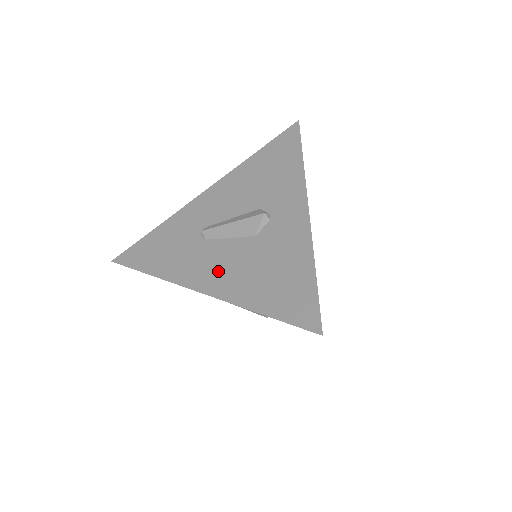
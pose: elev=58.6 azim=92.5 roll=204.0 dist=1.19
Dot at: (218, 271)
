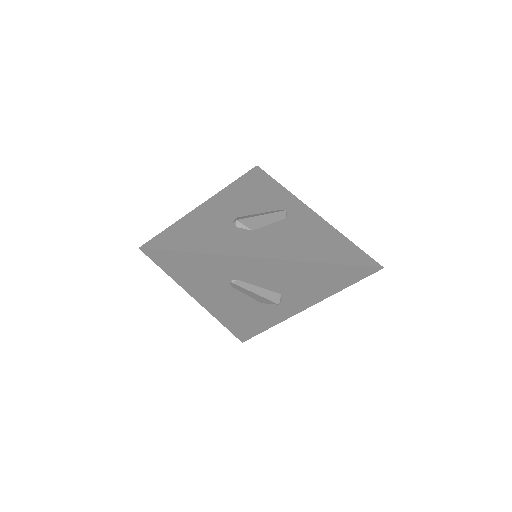
Dot at: (221, 303)
